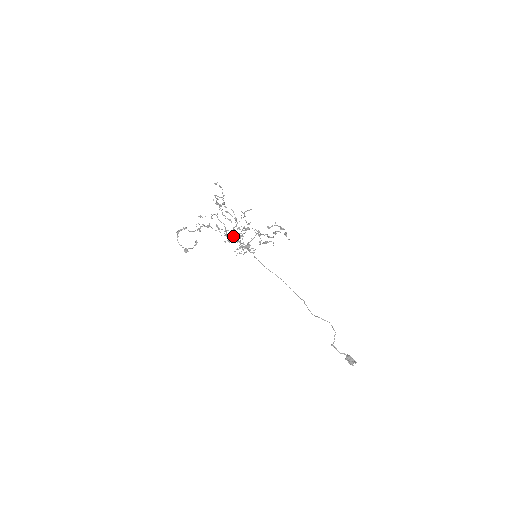
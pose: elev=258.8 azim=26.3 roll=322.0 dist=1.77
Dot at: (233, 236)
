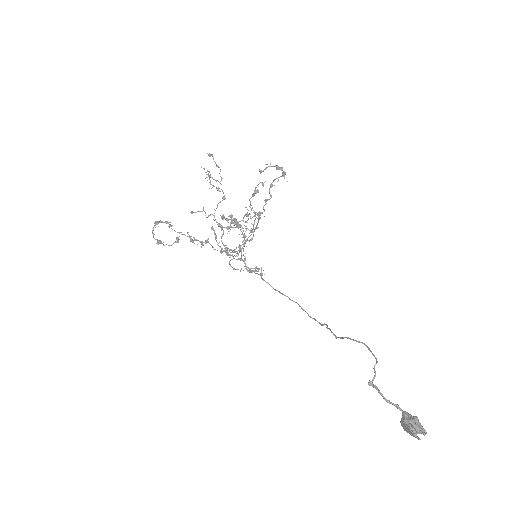
Dot at: (226, 227)
